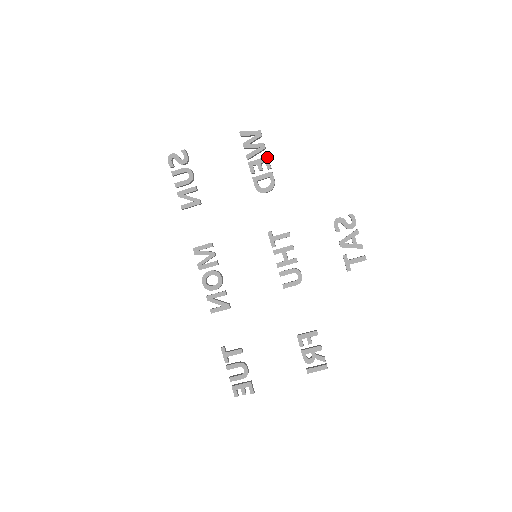
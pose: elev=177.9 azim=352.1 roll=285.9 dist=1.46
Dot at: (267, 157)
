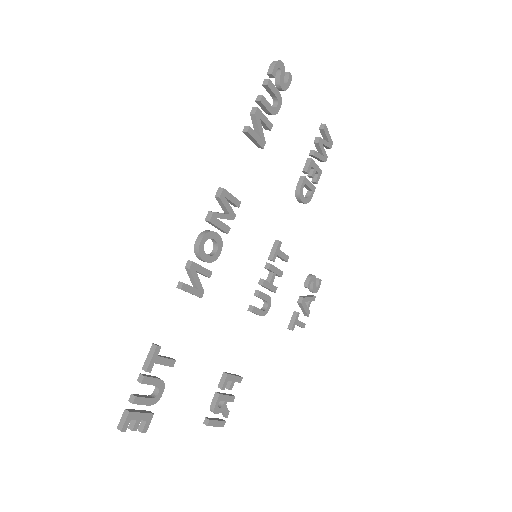
Dot at: occluded
